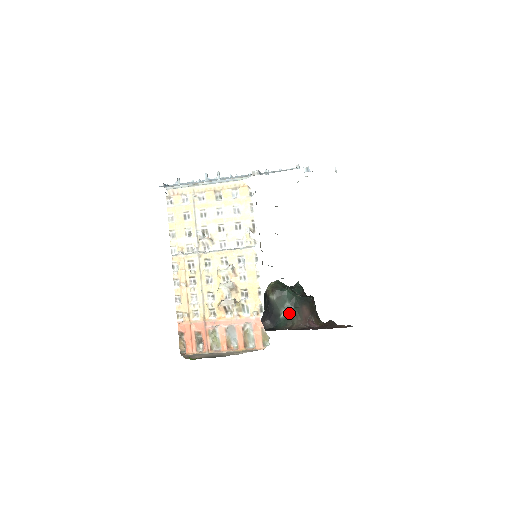
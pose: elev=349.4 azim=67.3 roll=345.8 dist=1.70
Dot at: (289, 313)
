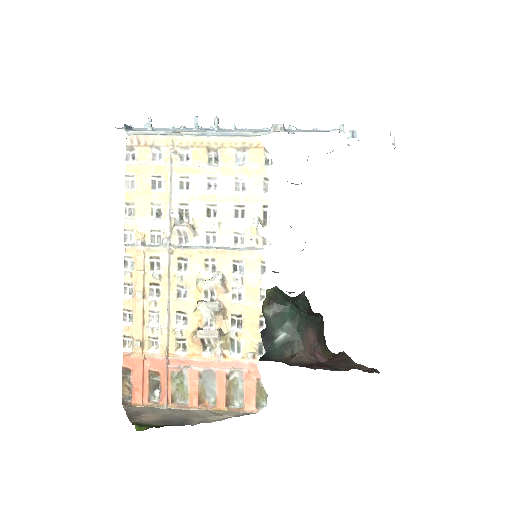
Dot at: (288, 337)
